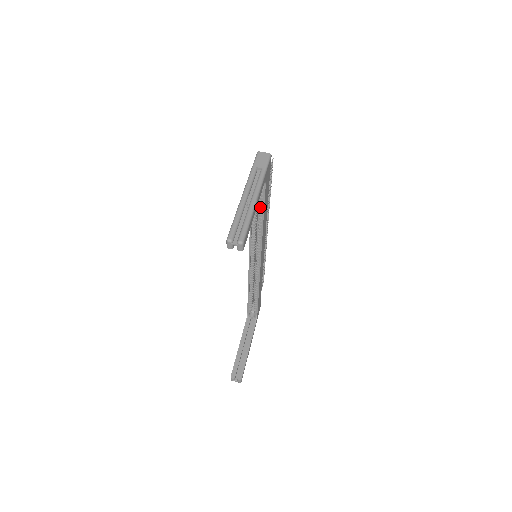
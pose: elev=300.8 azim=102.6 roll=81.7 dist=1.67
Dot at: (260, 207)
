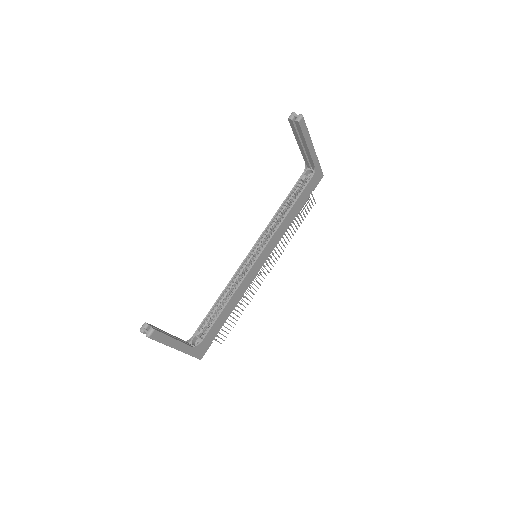
Dot at: (295, 199)
